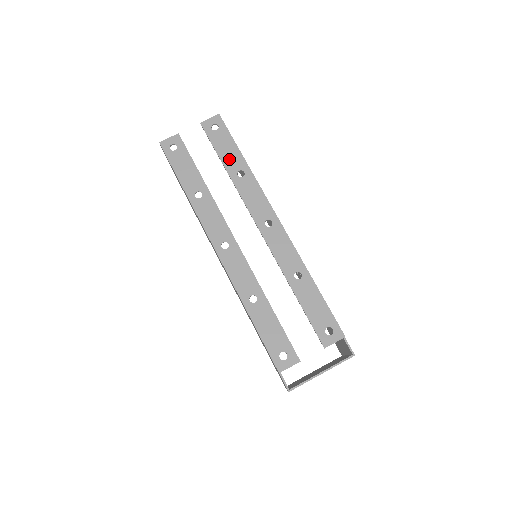
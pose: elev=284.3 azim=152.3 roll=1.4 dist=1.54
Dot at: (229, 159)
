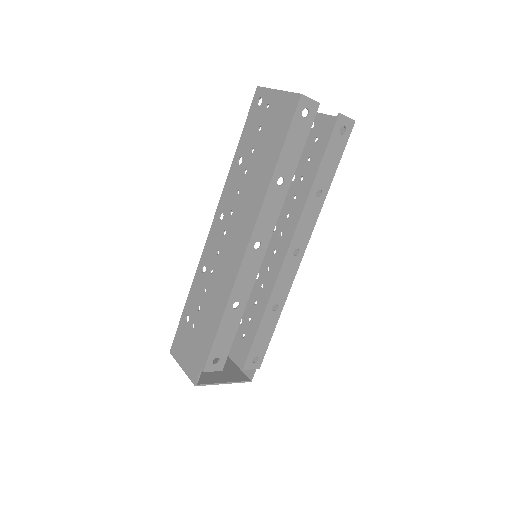
Dot at: (325, 171)
